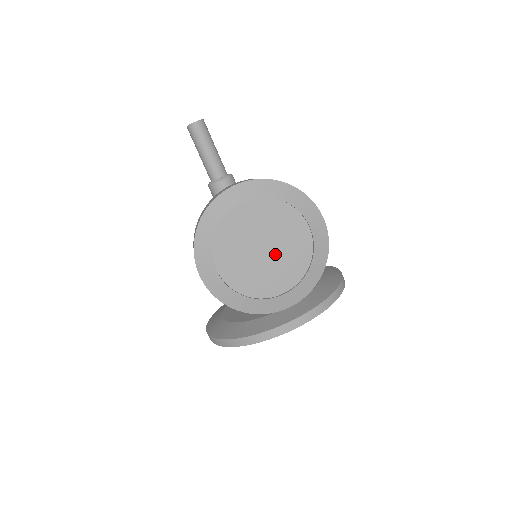
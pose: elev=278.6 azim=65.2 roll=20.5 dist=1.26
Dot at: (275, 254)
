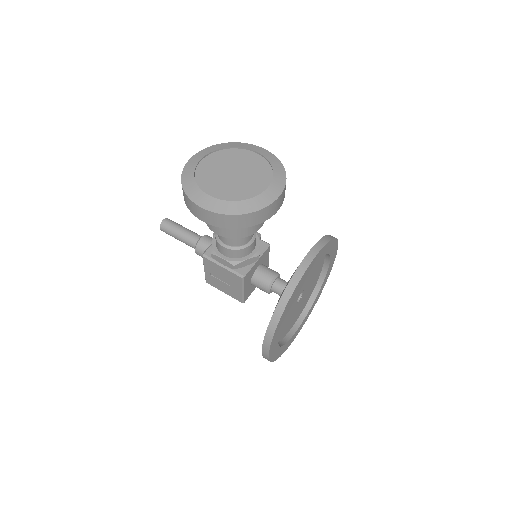
Dot at: (244, 173)
